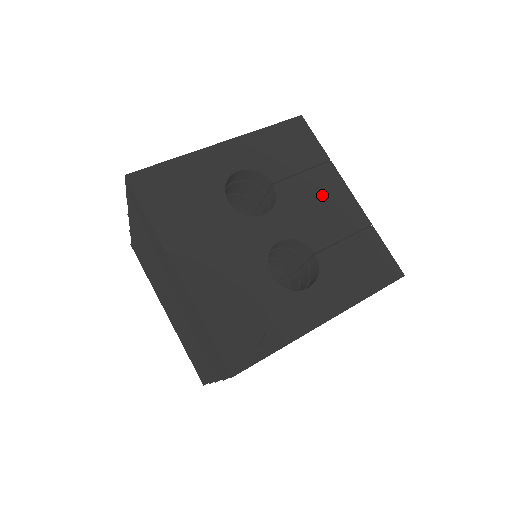
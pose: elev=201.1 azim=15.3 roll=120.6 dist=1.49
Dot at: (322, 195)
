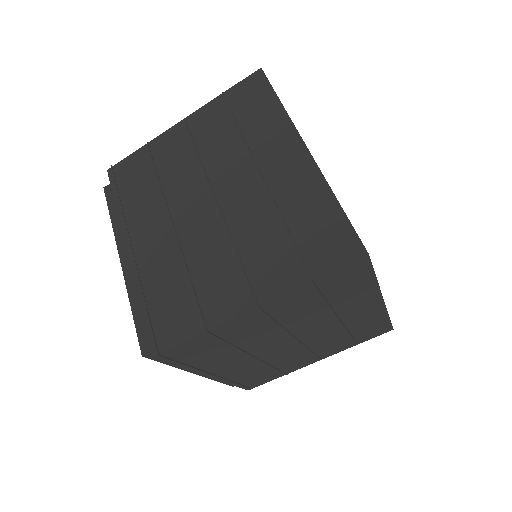
Dot at: occluded
